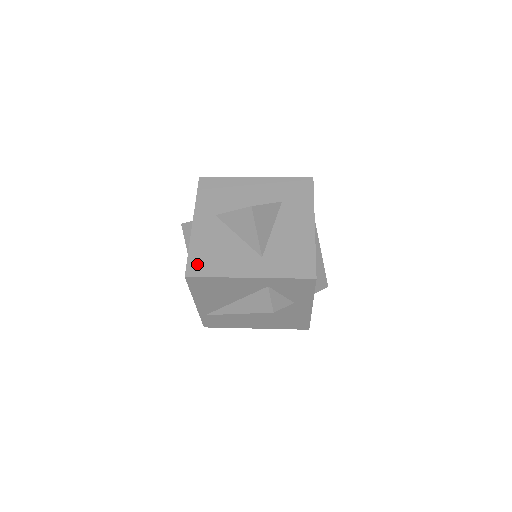
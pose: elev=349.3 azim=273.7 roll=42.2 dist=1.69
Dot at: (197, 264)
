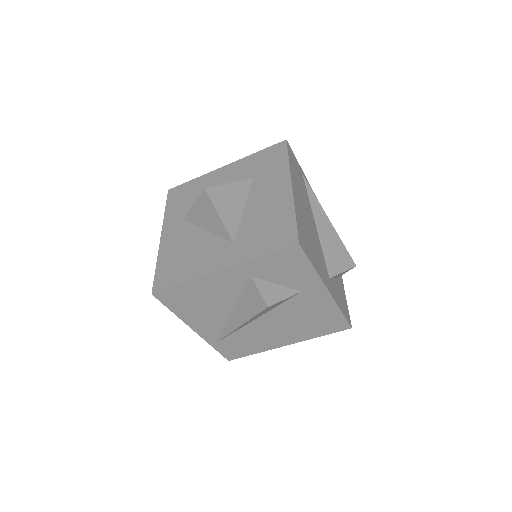
Dot at: (164, 276)
